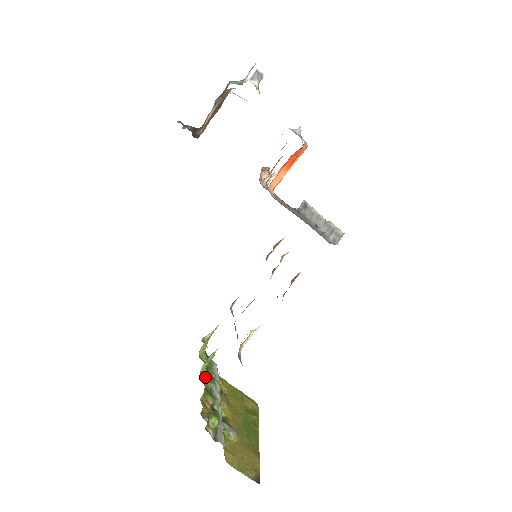
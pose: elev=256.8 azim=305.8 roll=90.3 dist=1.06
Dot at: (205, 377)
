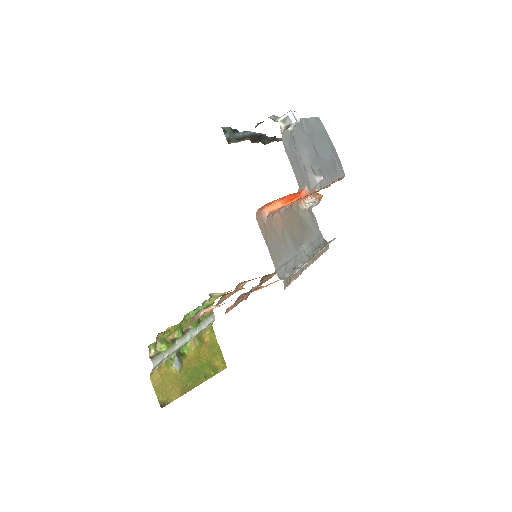
Dot at: (190, 319)
